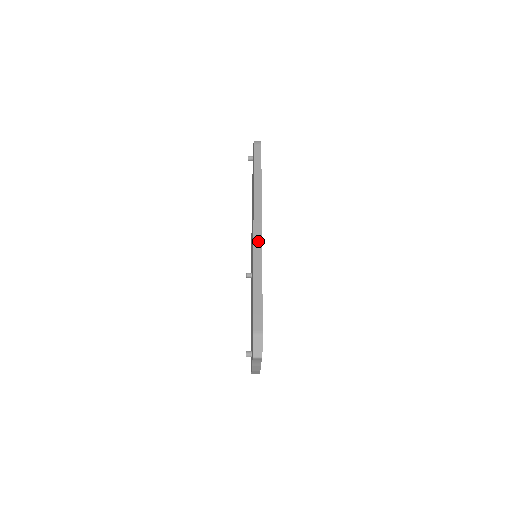
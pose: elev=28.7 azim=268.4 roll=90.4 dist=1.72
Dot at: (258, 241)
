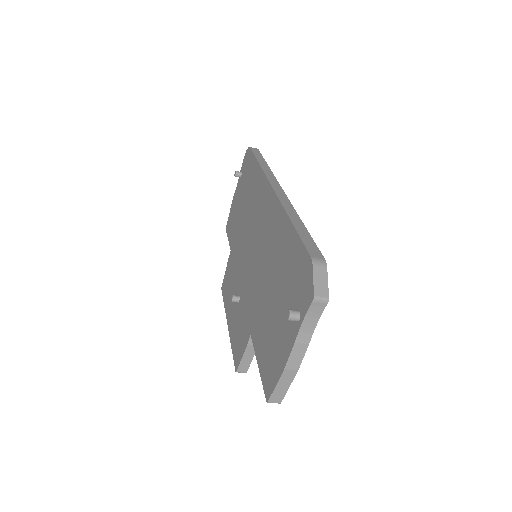
Dot at: (282, 196)
